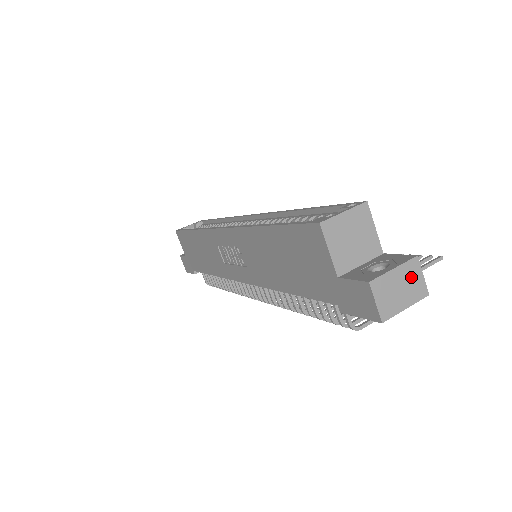
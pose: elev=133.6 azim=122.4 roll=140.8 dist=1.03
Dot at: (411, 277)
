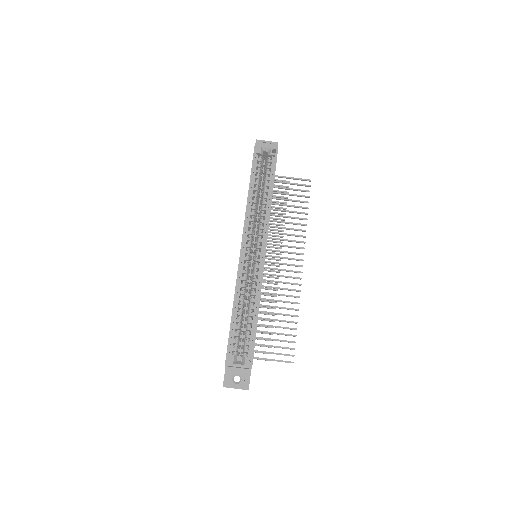
Dot at: occluded
